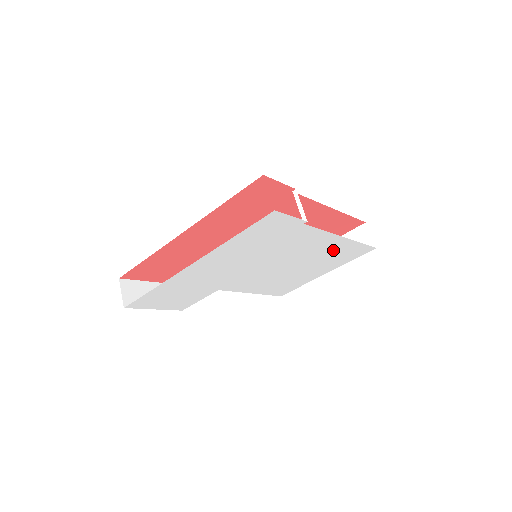
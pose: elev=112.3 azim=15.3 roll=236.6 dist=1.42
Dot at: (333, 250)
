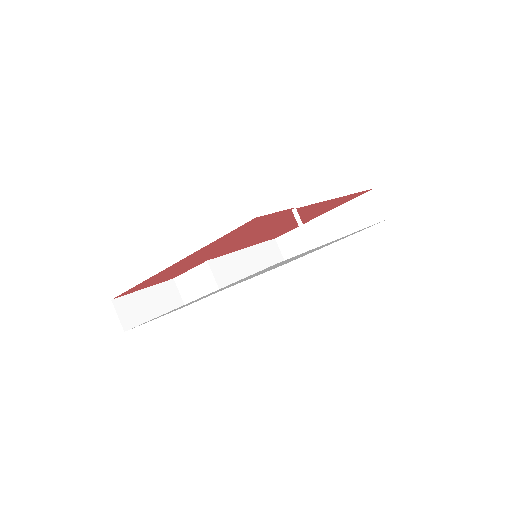
Dot at: (341, 238)
